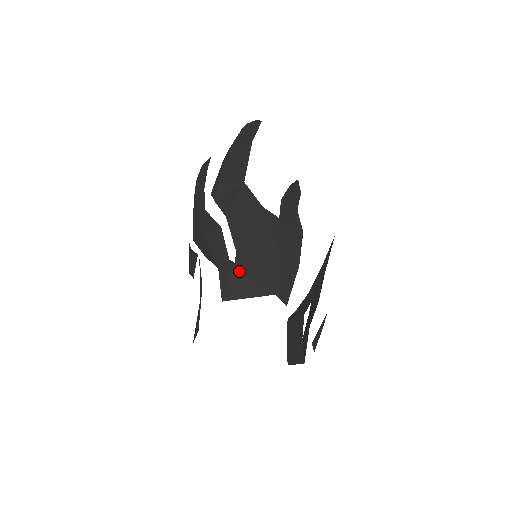
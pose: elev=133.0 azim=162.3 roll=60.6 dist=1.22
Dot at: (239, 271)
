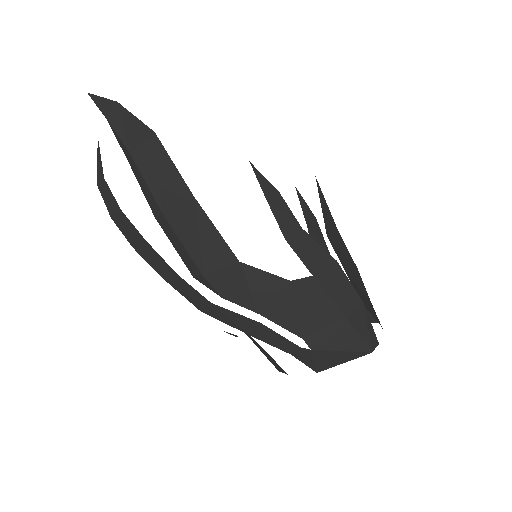
Dot at: (321, 353)
